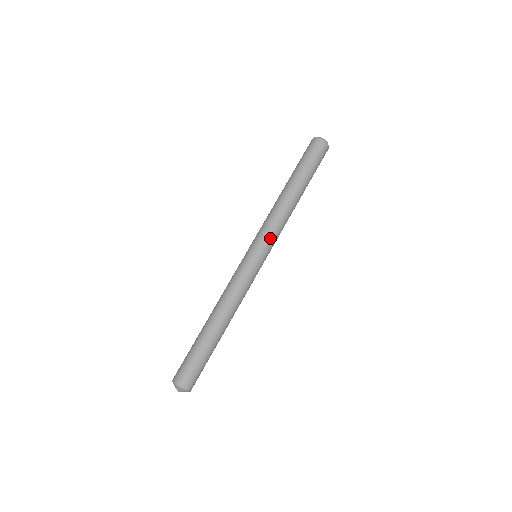
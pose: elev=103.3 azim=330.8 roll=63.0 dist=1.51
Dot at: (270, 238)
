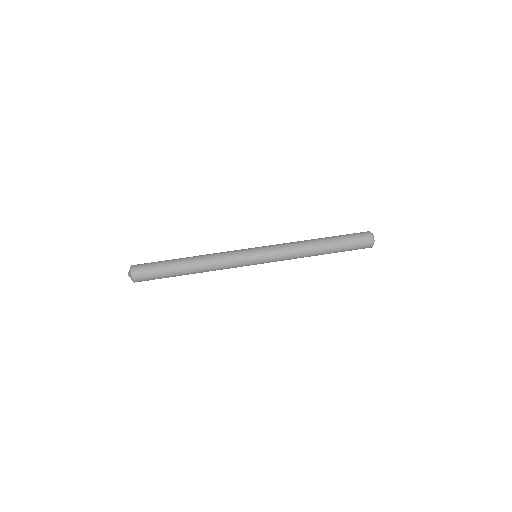
Dot at: (273, 247)
